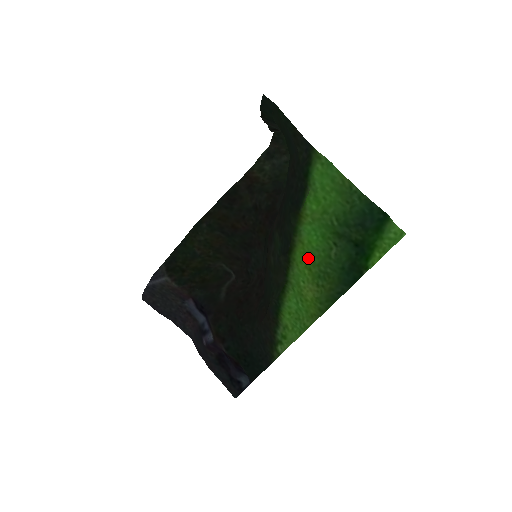
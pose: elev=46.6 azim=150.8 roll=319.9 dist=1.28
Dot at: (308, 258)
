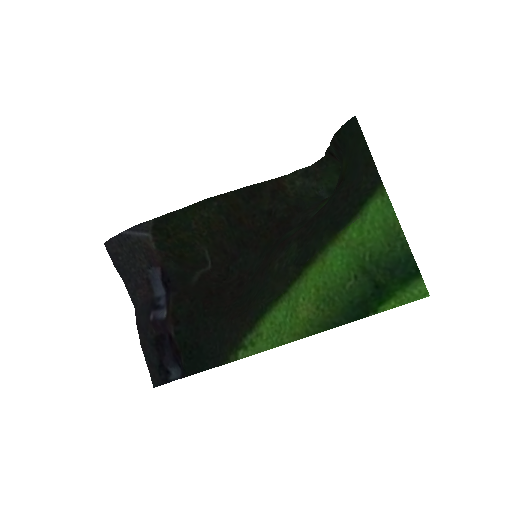
Dot at: (322, 278)
